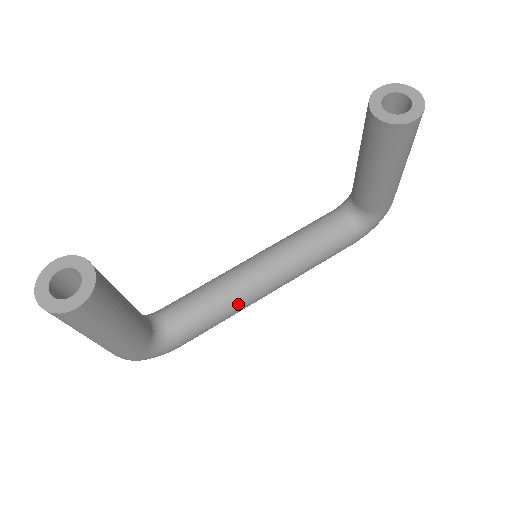
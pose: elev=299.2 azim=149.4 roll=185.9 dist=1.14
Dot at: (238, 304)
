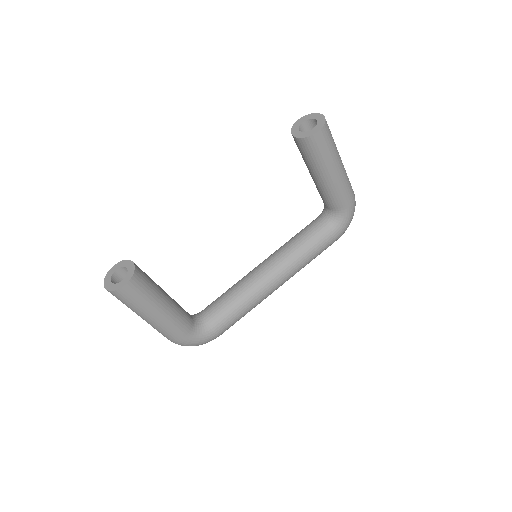
Dot at: (253, 296)
